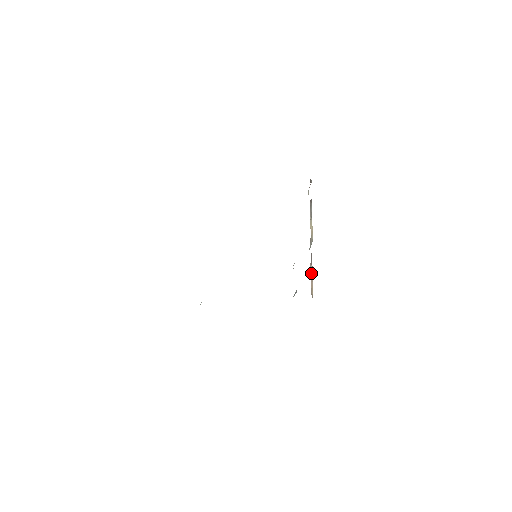
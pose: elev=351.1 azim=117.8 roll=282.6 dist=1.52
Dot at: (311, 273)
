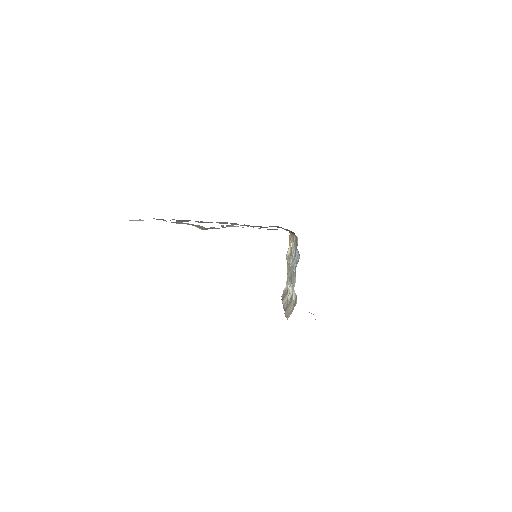
Dot at: (287, 311)
